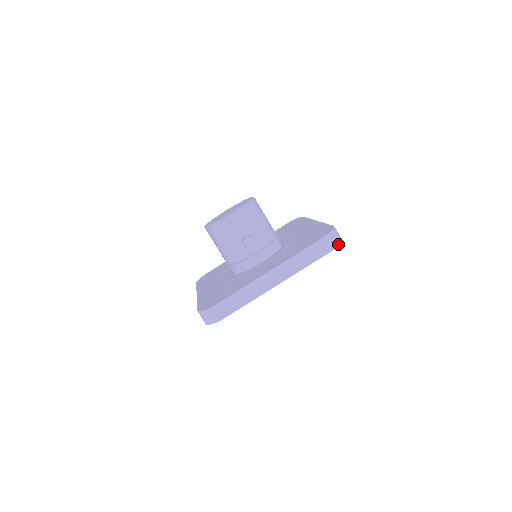
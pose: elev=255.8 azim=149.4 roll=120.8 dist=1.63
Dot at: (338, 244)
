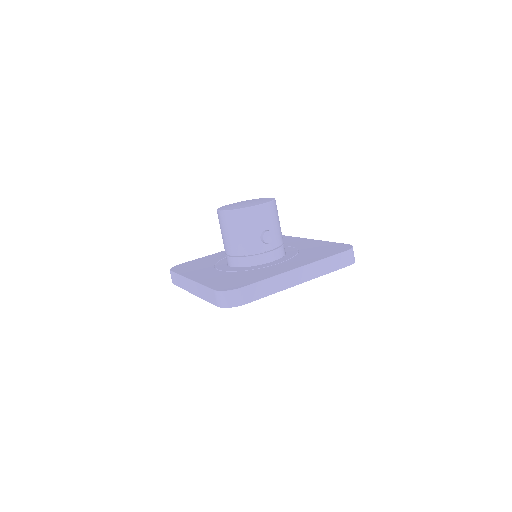
Dot at: (354, 261)
